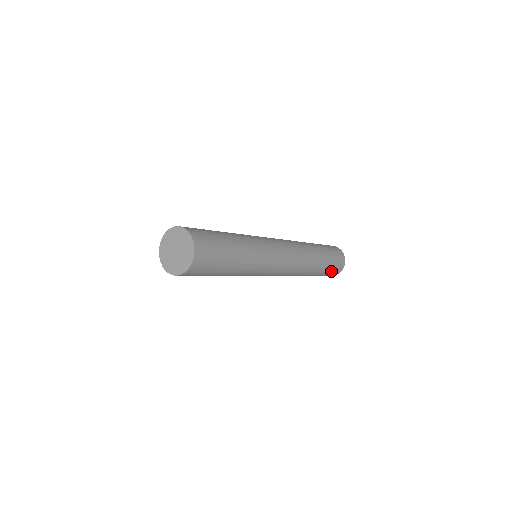
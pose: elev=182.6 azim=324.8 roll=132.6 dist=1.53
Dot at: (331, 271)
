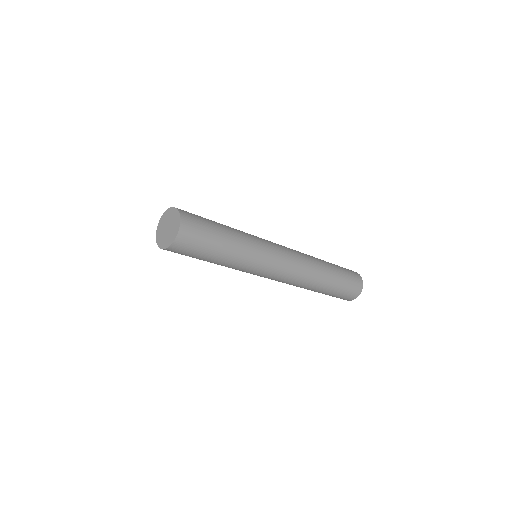
Dot at: (345, 292)
